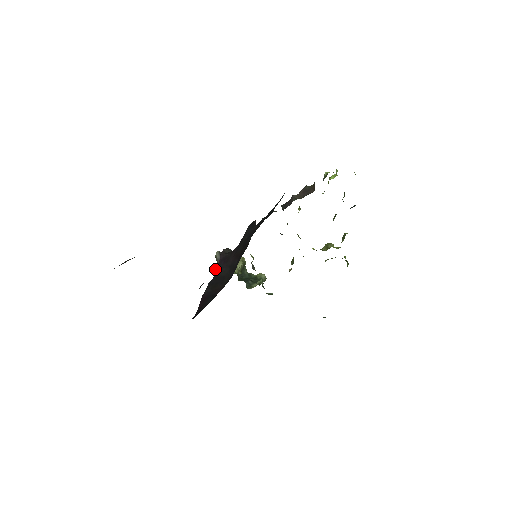
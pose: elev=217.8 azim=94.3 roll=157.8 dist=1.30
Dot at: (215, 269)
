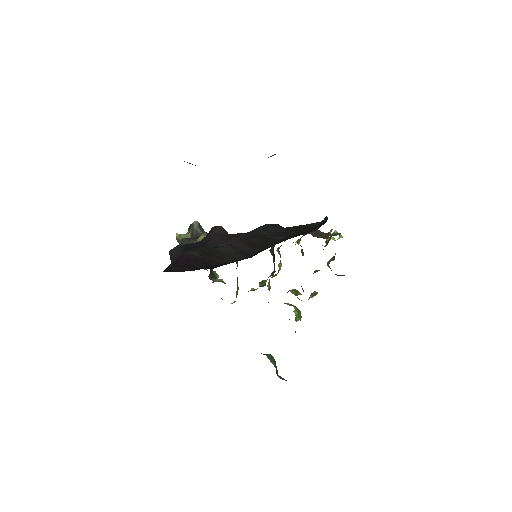
Dot at: (181, 236)
